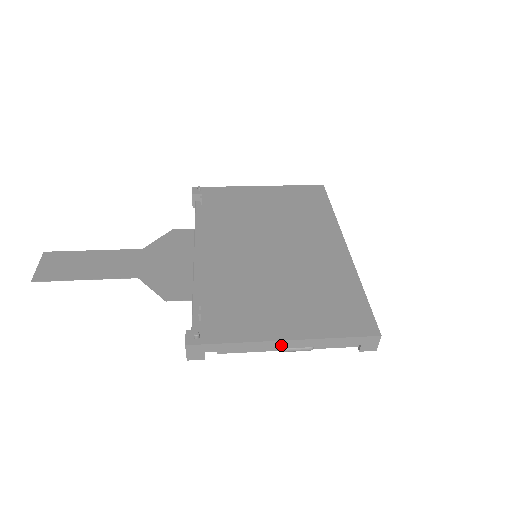
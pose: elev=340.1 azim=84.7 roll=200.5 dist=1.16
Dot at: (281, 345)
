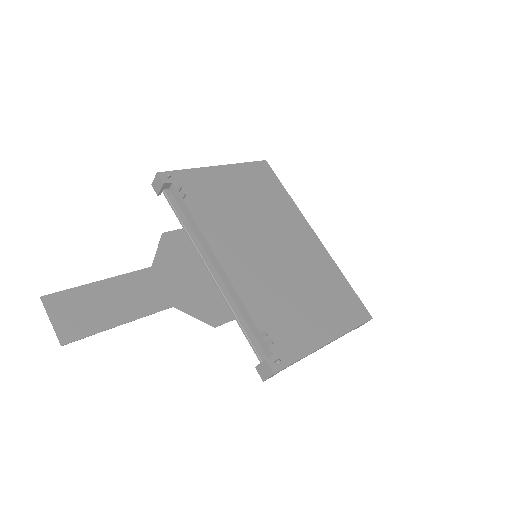
Dot at: occluded
